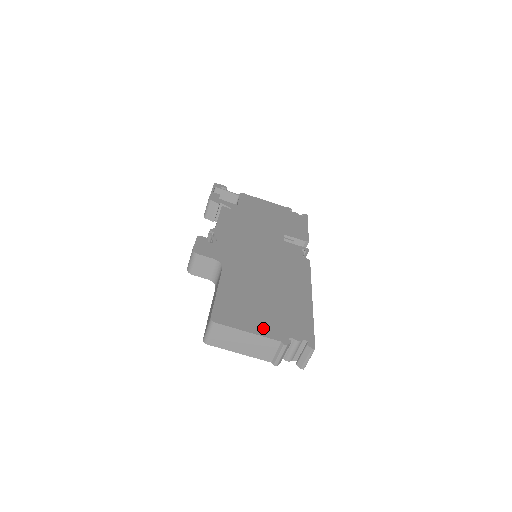
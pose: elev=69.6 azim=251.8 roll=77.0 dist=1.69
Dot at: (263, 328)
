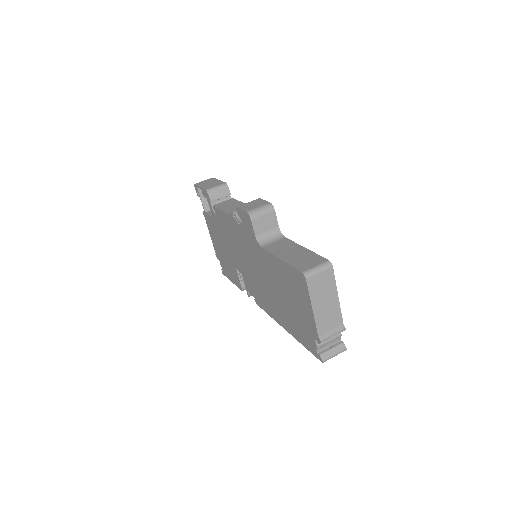
Dot at: occluded
